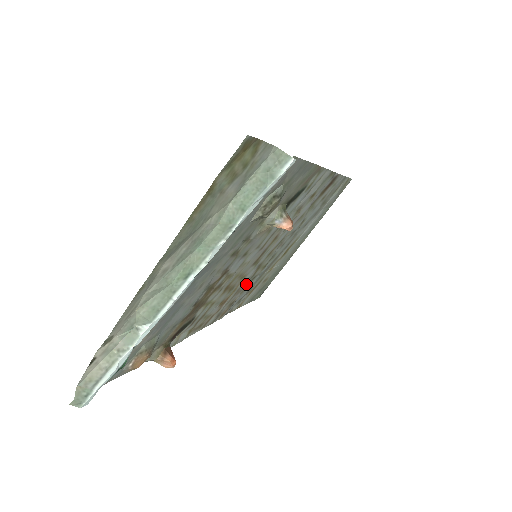
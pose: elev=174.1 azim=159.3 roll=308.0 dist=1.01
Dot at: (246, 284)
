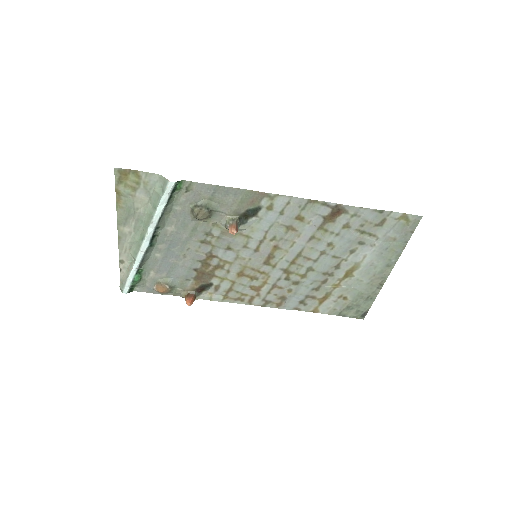
Dot at: (287, 285)
